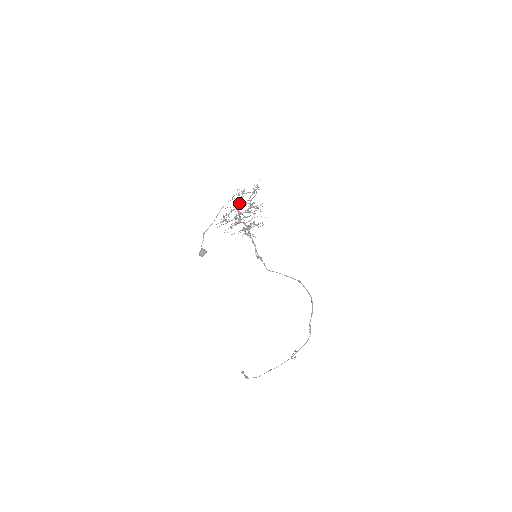
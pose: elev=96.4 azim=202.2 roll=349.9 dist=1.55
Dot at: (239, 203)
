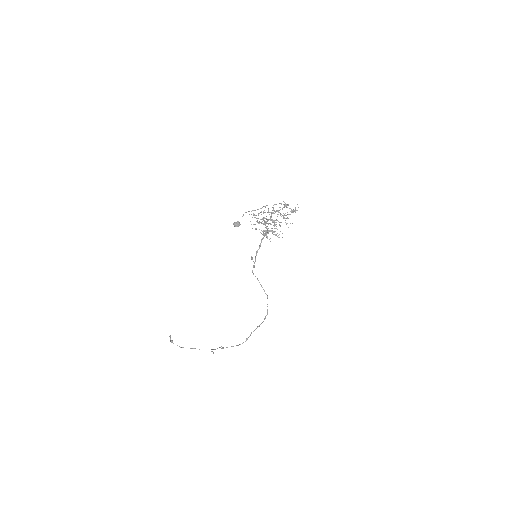
Dot at: (278, 211)
